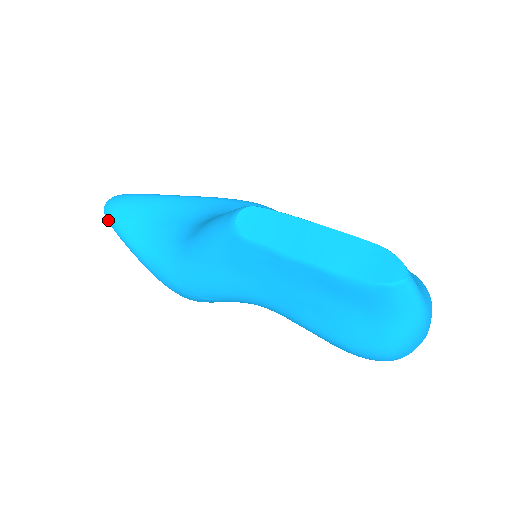
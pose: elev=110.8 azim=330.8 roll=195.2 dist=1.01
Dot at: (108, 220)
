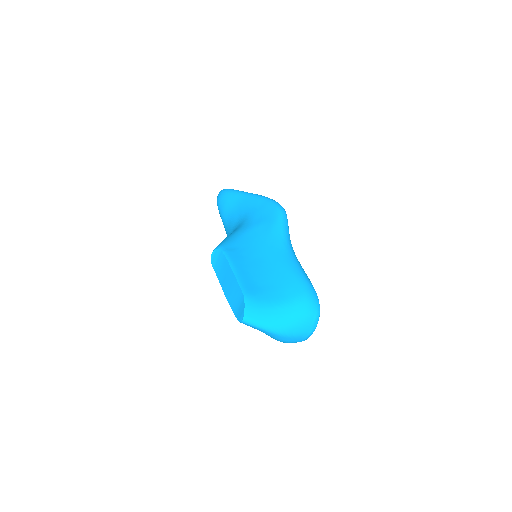
Dot at: occluded
